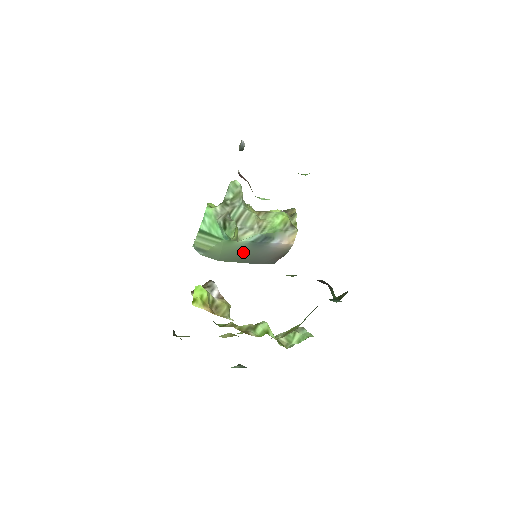
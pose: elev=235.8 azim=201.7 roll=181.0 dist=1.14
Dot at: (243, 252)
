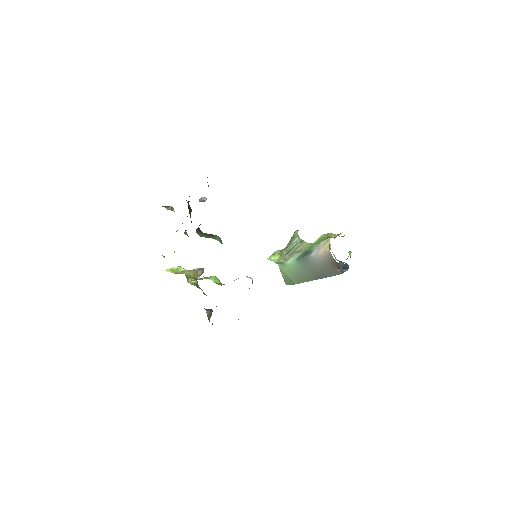
Dot at: (302, 271)
